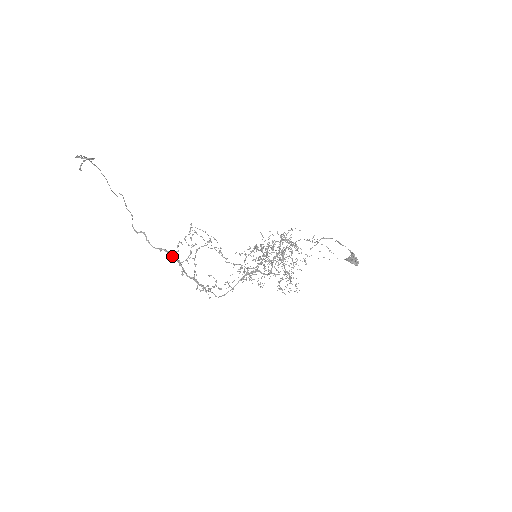
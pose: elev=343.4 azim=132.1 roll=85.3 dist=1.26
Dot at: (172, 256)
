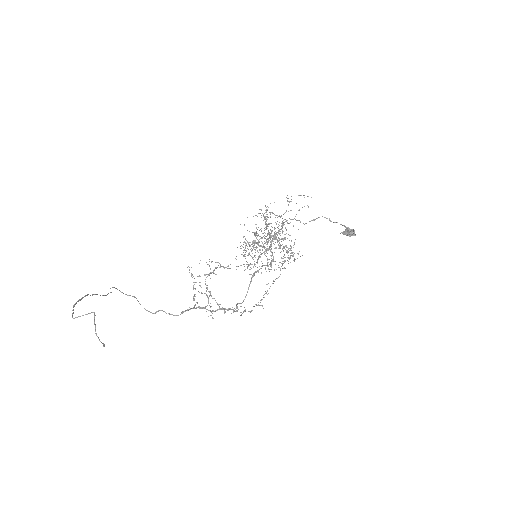
Dot at: occluded
